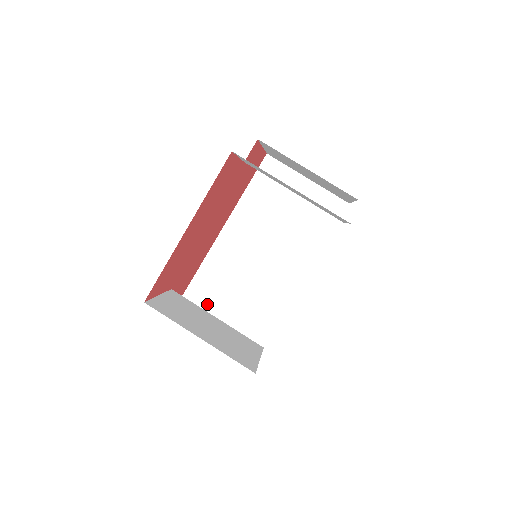
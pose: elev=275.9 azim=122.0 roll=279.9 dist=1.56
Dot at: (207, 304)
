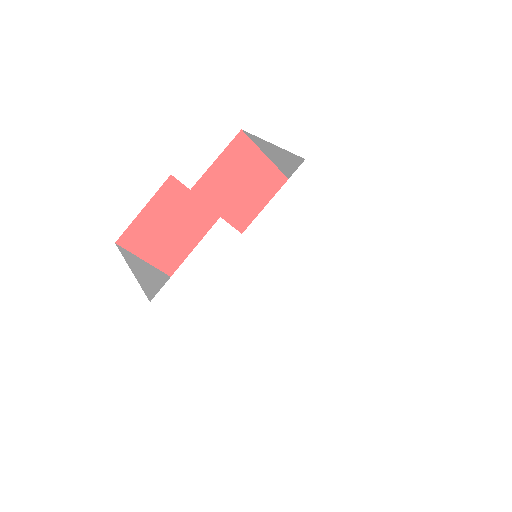
Dot at: (130, 261)
